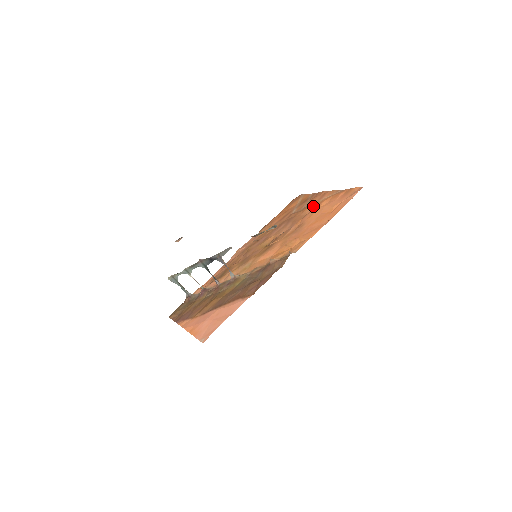
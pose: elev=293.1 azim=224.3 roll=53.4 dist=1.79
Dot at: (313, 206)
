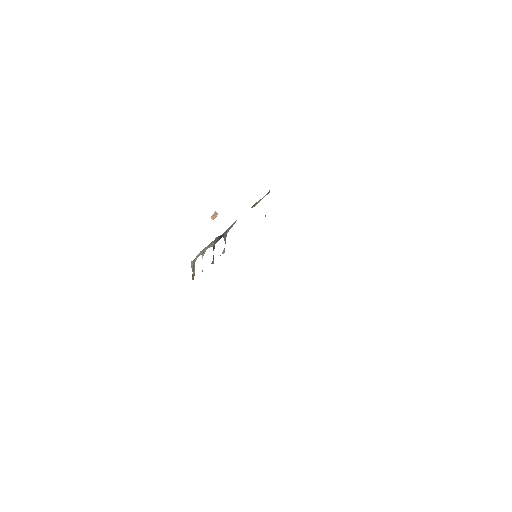
Dot at: occluded
